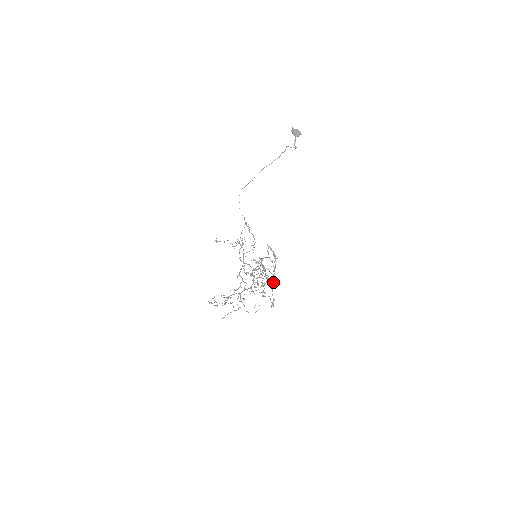
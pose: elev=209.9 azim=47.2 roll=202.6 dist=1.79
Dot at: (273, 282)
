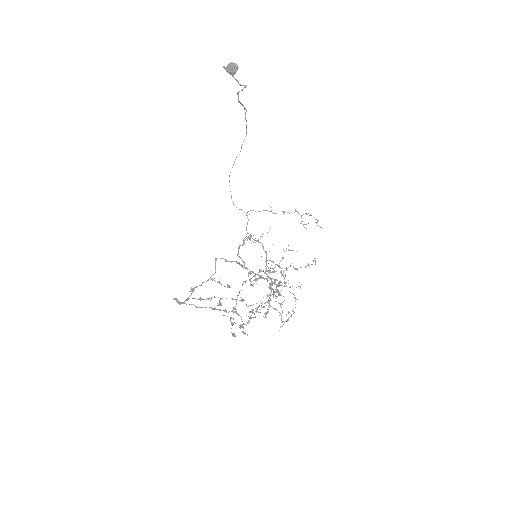
Dot at: (244, 300)
